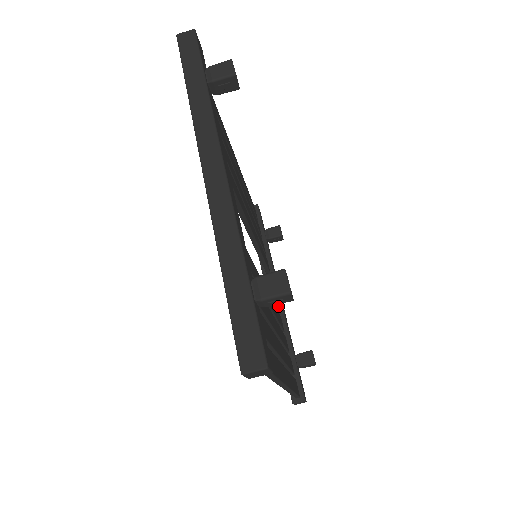
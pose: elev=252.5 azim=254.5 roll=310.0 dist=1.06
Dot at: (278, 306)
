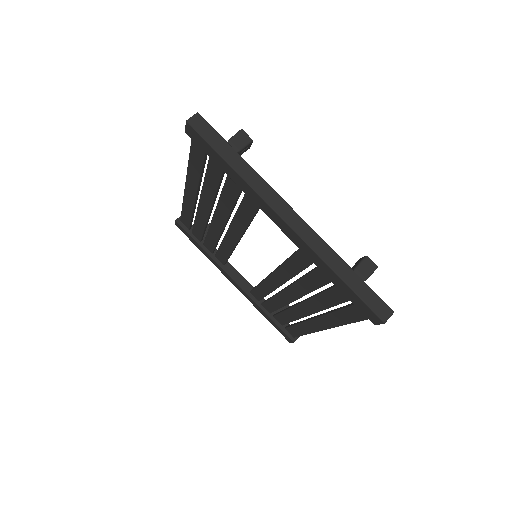
Dot at: (246, 284)
